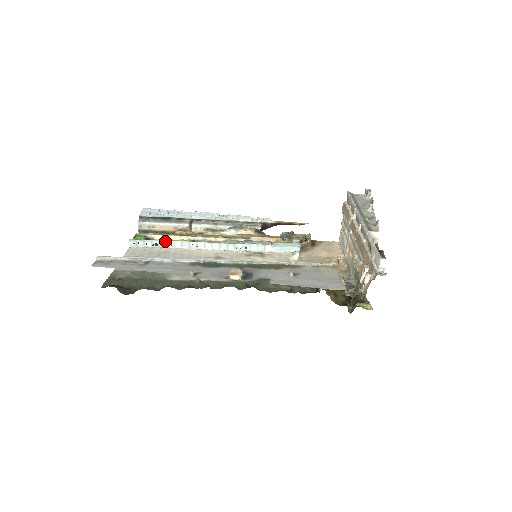
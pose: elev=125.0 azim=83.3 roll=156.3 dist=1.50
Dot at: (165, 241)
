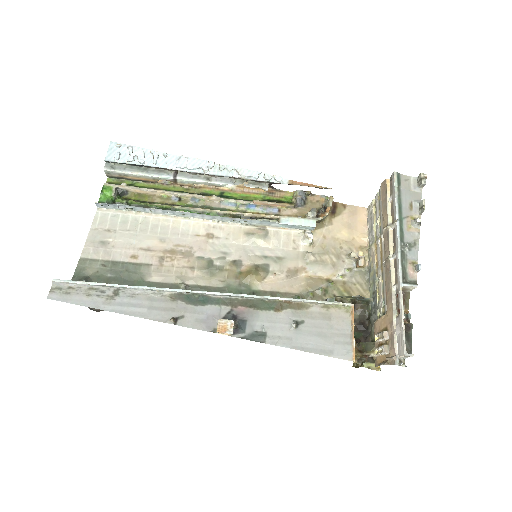
Dot at: (142, 207)
